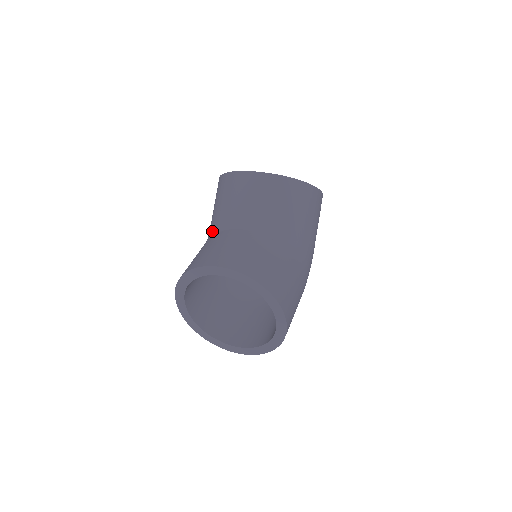
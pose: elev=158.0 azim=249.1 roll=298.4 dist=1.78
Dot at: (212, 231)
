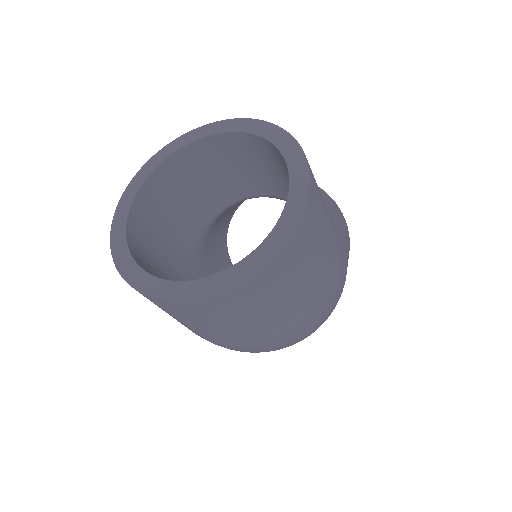
Dot at: occluded
